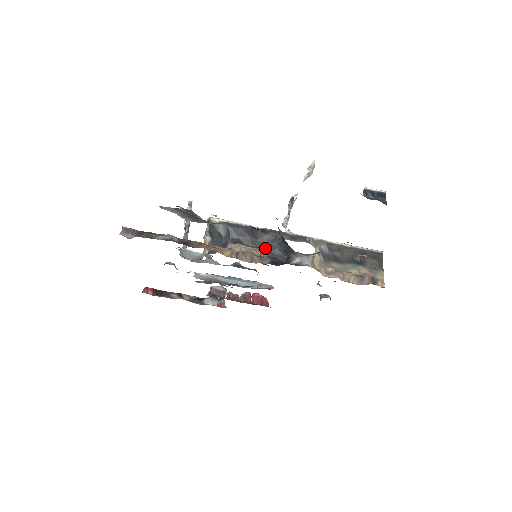
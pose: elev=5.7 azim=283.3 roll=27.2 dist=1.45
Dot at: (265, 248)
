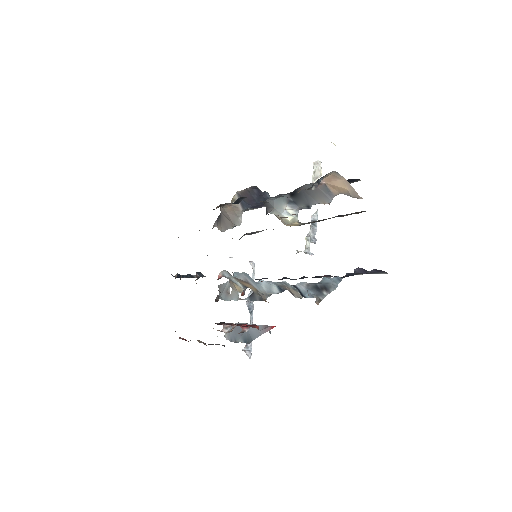
Dot at: occluded
